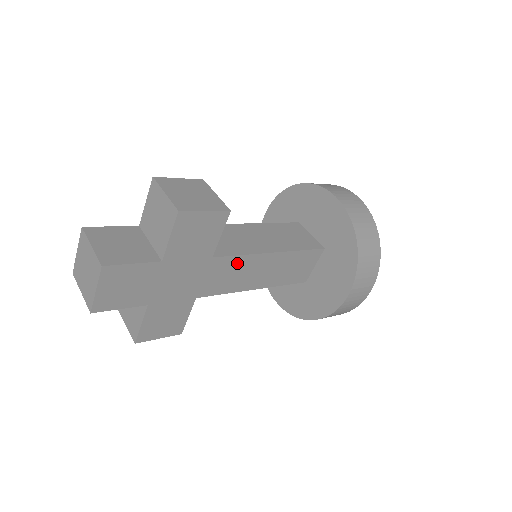
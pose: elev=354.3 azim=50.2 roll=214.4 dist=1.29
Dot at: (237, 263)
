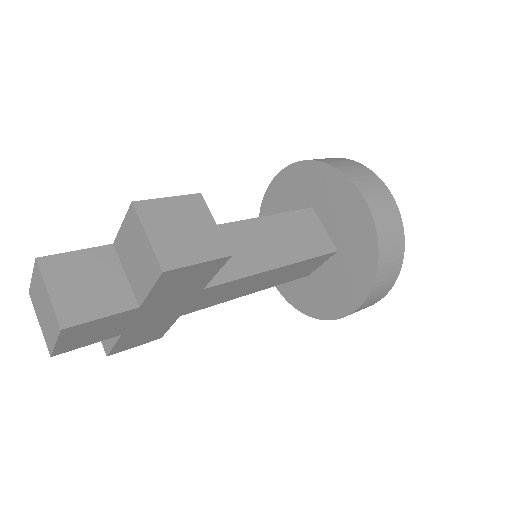
Dot at: (232, 285)
